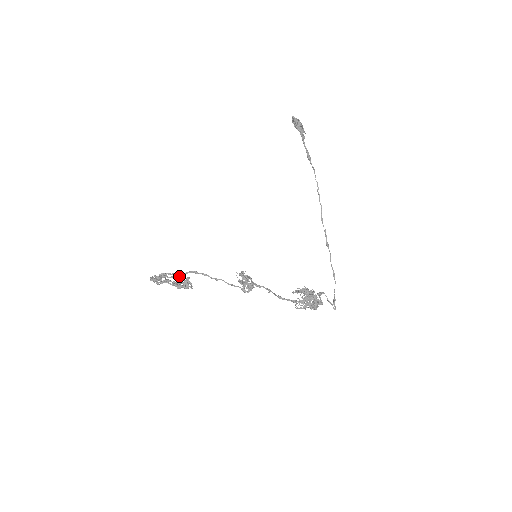
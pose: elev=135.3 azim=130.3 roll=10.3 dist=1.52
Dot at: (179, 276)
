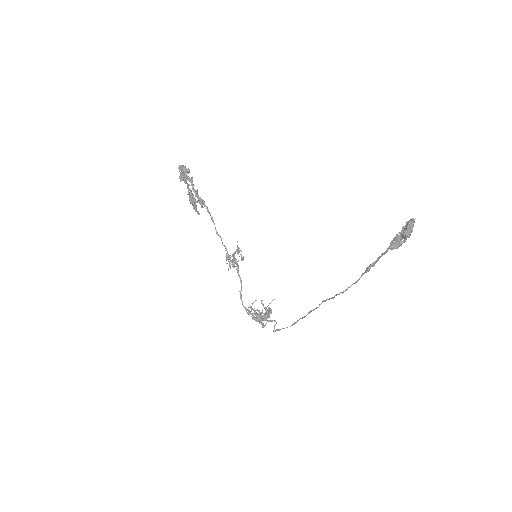
Dot at: (191, 202)
